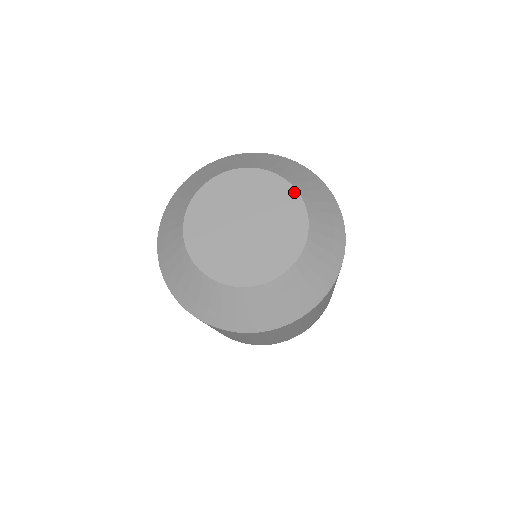
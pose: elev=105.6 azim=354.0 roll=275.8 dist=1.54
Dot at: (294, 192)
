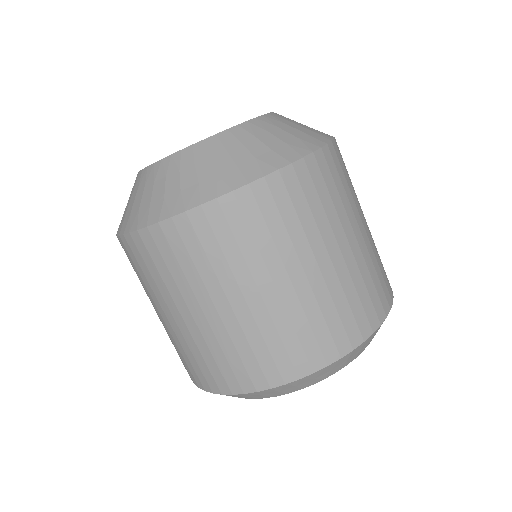
Dot at: (257, 117)
